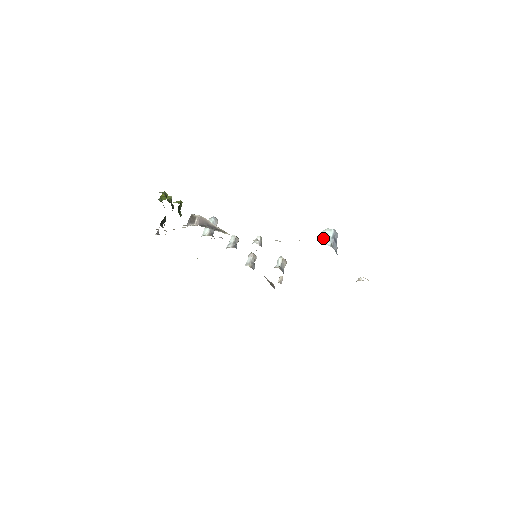
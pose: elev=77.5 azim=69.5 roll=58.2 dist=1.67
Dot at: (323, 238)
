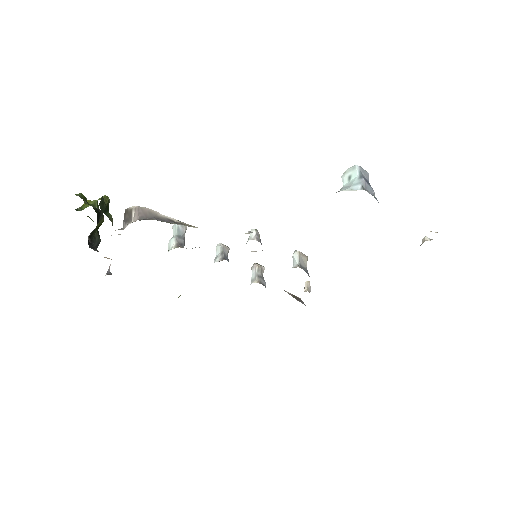
Dot at: (346, 185)
